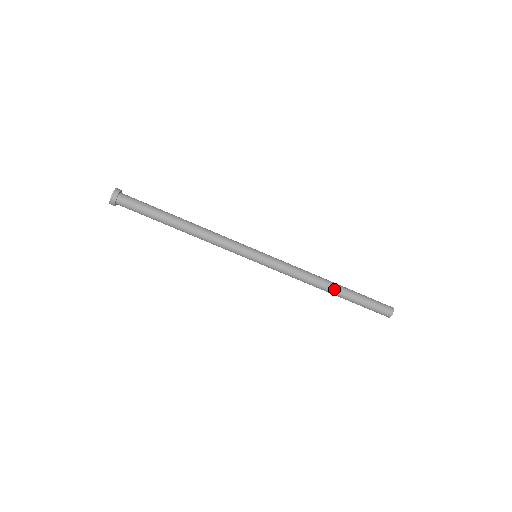
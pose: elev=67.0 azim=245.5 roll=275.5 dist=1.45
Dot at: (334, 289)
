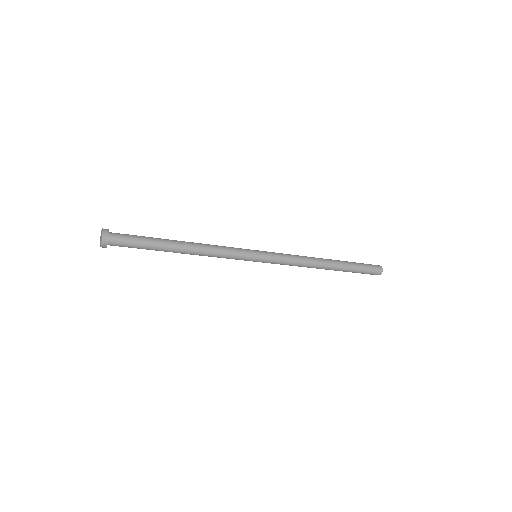
Dot at: (331, 267)
